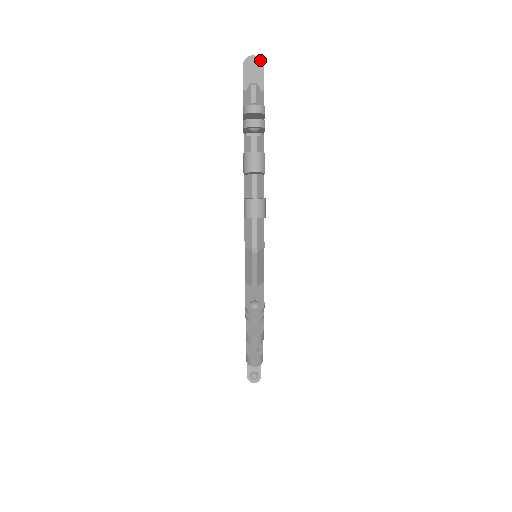
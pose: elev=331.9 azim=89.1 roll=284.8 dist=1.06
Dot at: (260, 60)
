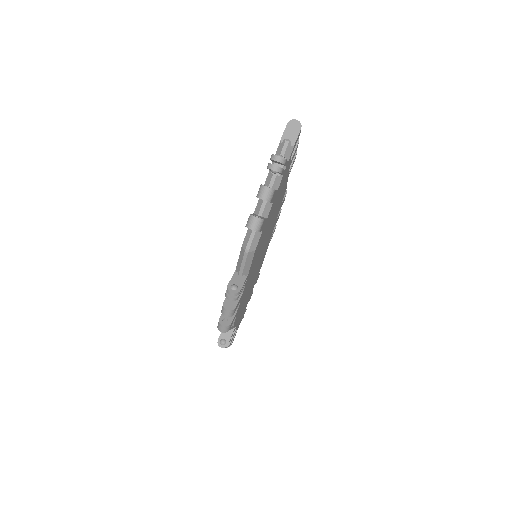
Dot at: (300, 125)
